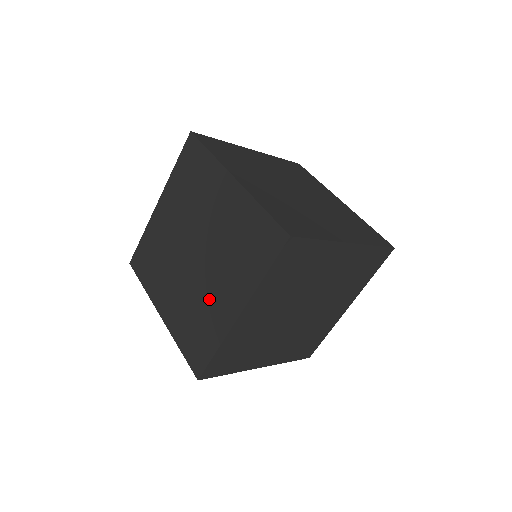
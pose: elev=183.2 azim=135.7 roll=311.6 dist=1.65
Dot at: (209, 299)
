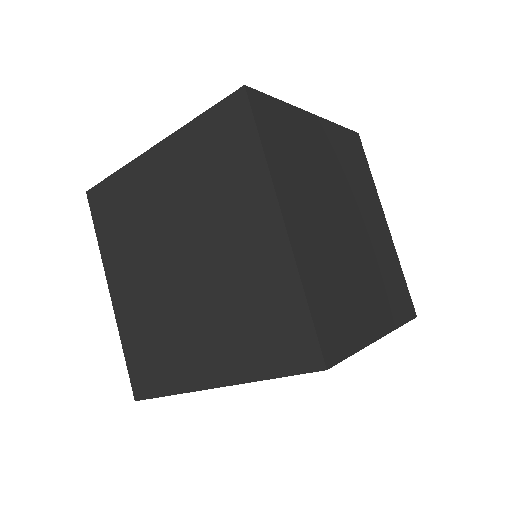
Dot at: (182, 335)
